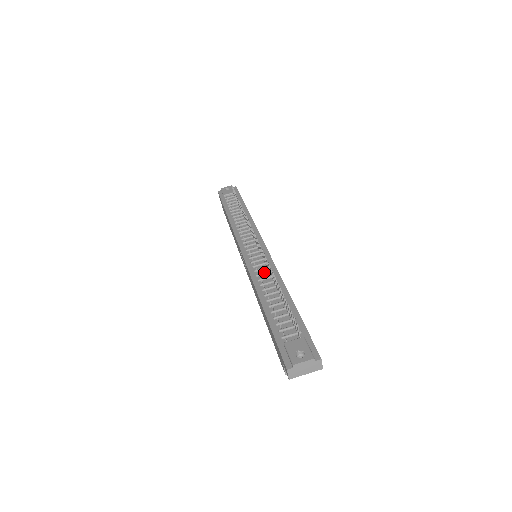
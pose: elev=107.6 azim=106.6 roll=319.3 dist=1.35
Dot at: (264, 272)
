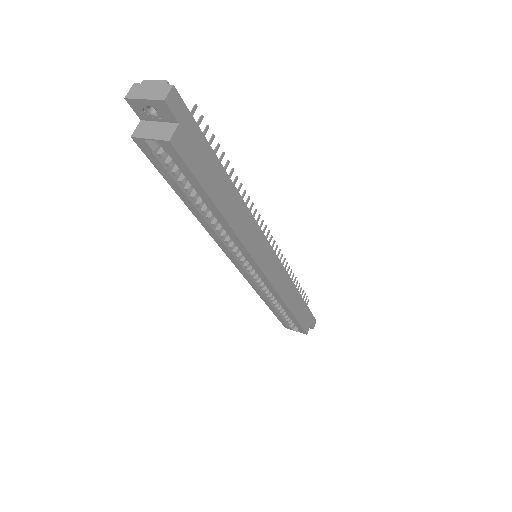
Dot at: occluded
